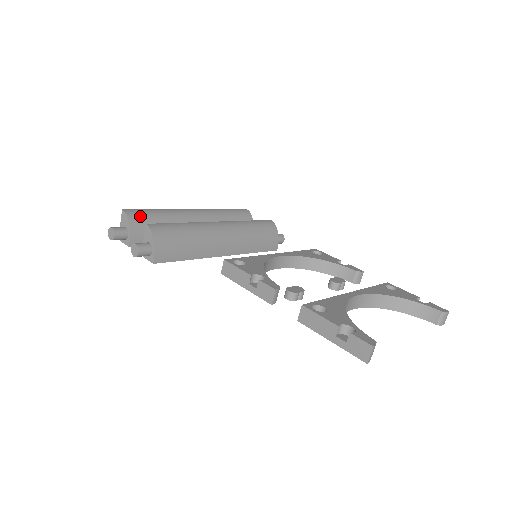
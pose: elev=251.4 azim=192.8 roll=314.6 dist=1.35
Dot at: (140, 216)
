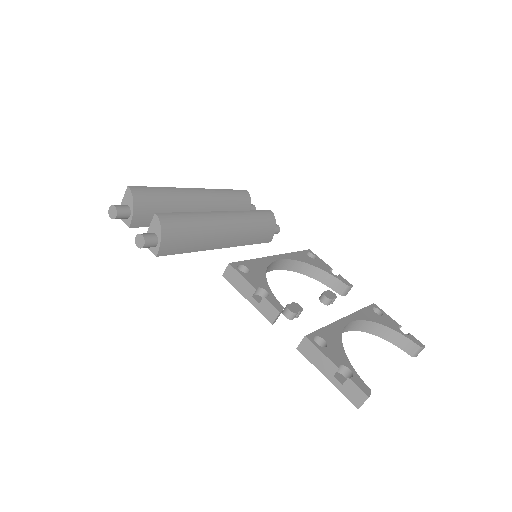
Dot at: (145, 195)
